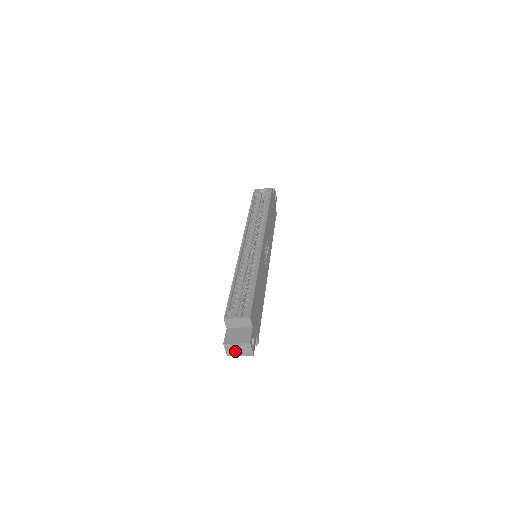
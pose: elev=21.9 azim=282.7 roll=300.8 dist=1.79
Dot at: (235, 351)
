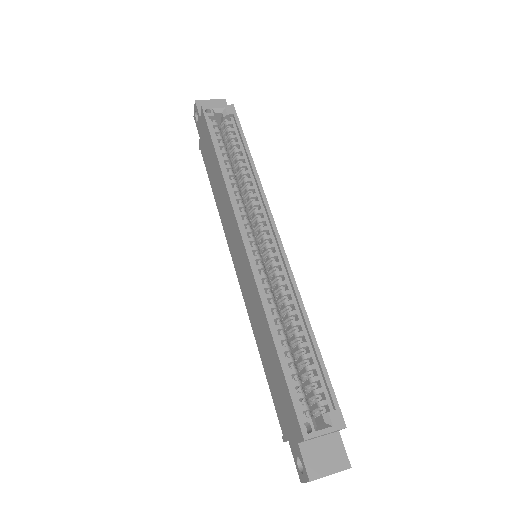
Dot at: occluded
